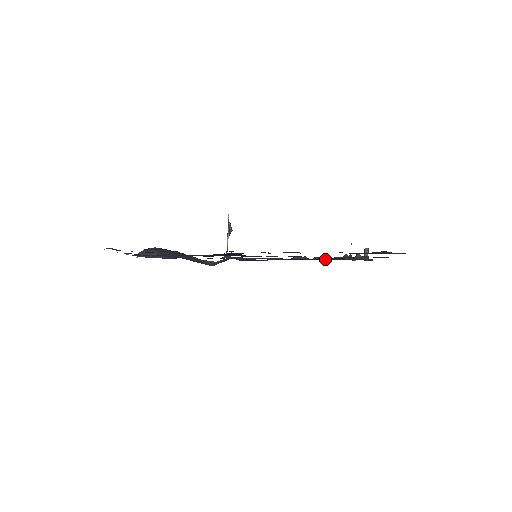
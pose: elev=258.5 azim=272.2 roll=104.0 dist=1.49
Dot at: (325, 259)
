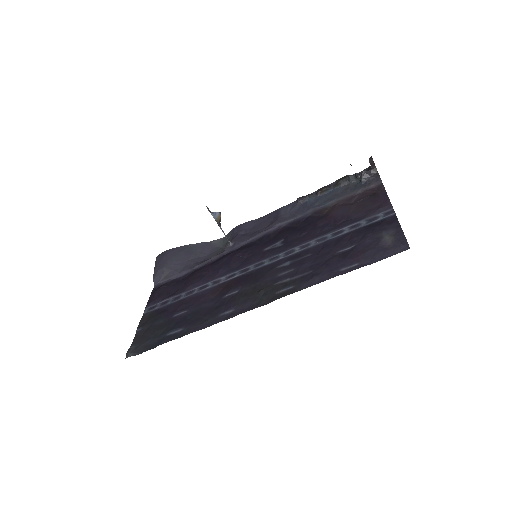
Dot at: (328, 204)
